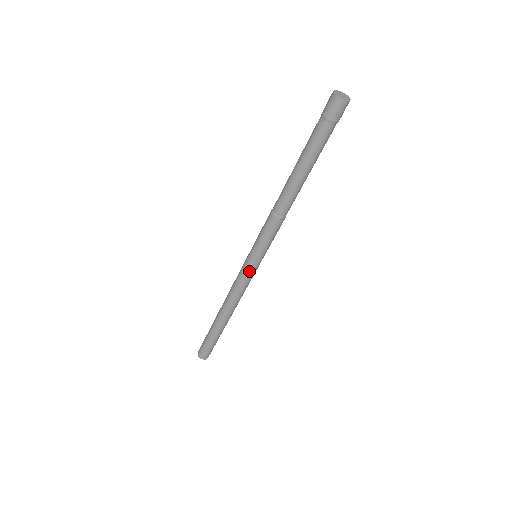
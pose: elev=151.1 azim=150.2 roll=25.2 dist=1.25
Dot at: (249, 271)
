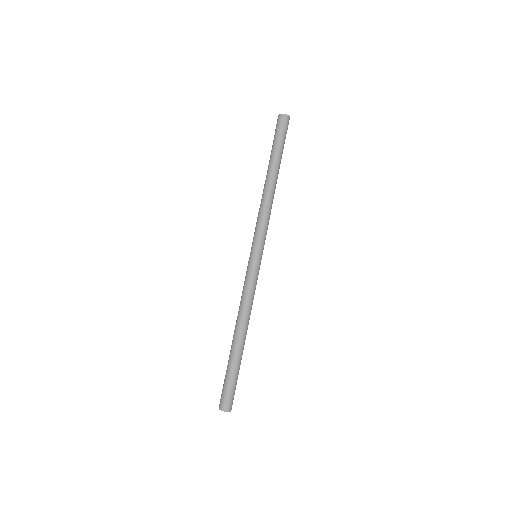
Dot at: (250, 268)
